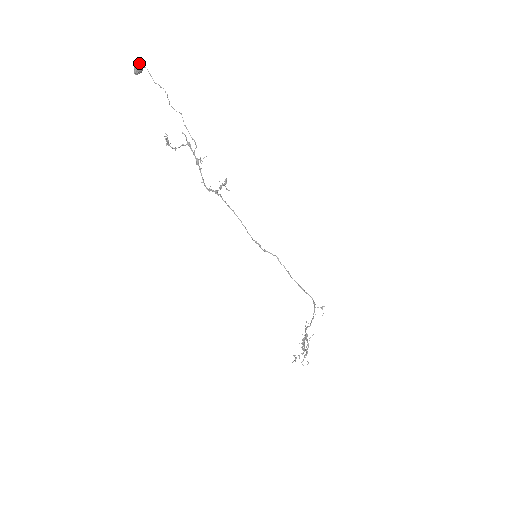
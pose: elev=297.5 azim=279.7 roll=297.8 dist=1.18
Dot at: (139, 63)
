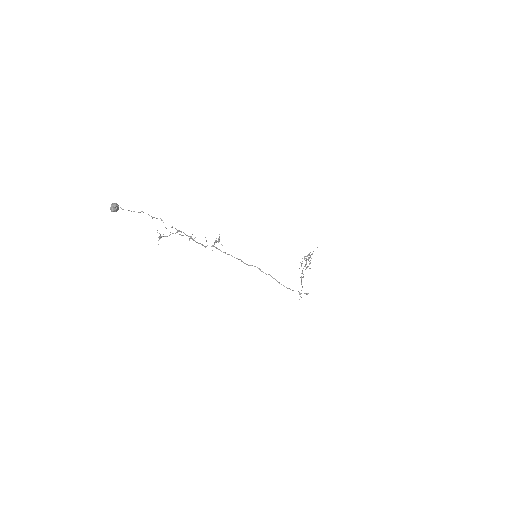
Dot at: (113, 210)
